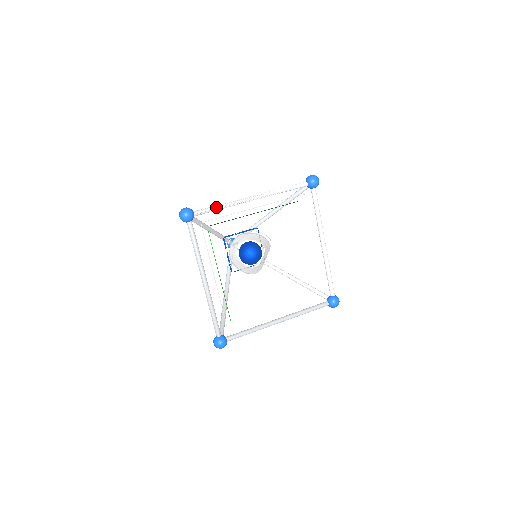
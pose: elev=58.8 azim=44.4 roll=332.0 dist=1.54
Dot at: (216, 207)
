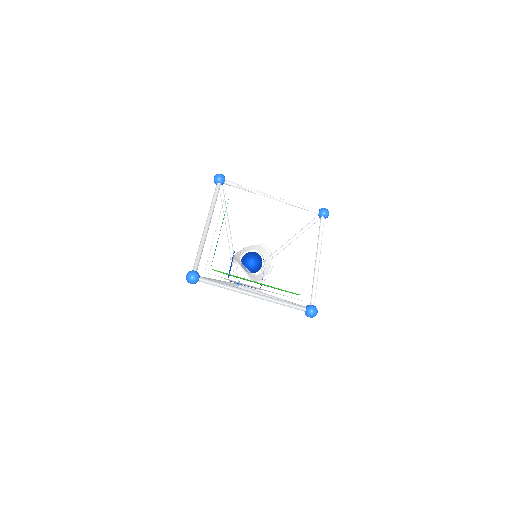
Dot at: (243, 186)
